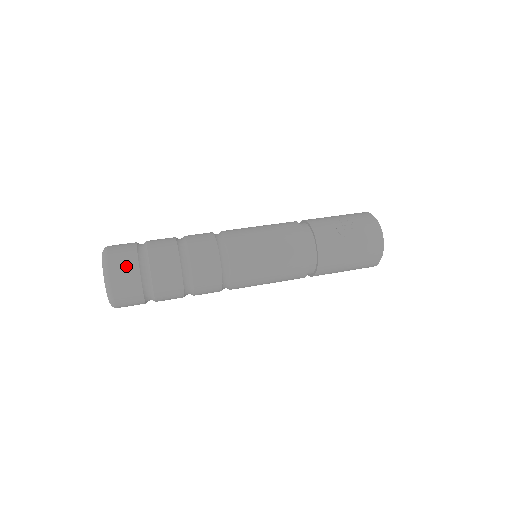
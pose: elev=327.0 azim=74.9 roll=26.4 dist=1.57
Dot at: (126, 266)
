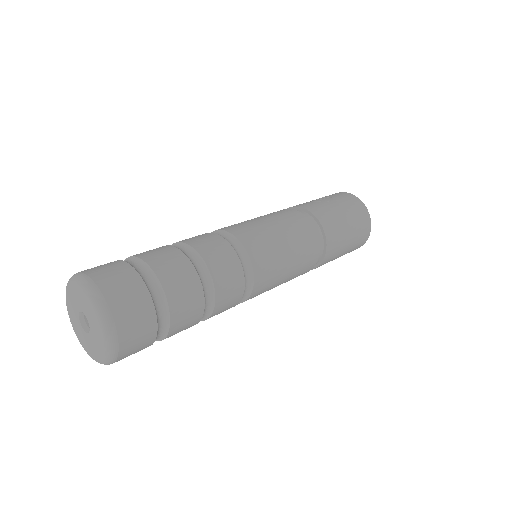
Dot at: (111, 268)
